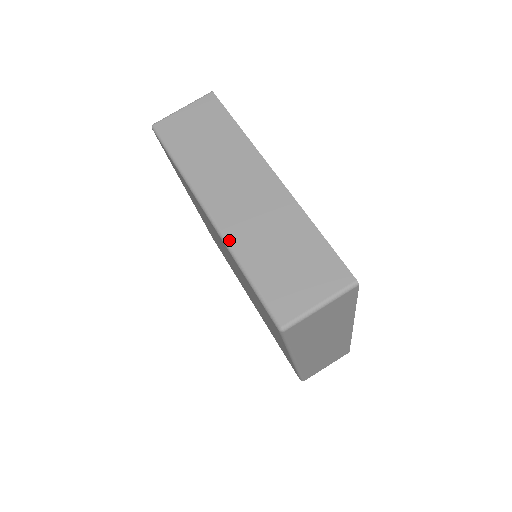
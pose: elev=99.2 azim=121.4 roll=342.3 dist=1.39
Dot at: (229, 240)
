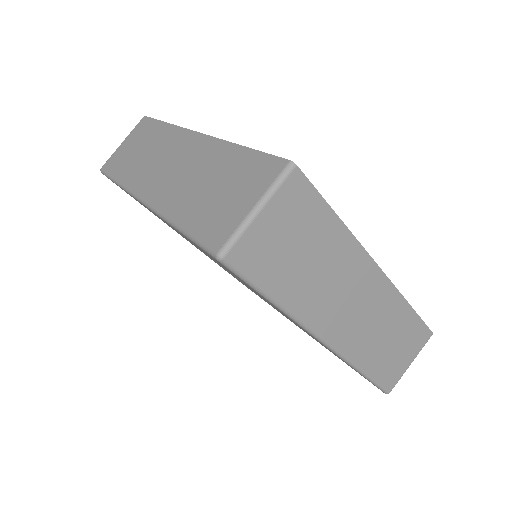
Dot at: (161, 209)
